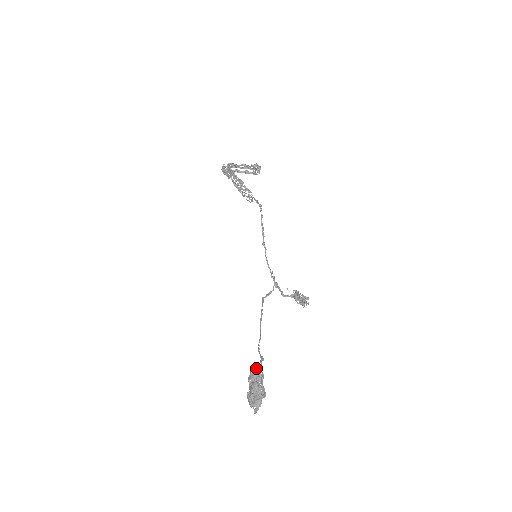
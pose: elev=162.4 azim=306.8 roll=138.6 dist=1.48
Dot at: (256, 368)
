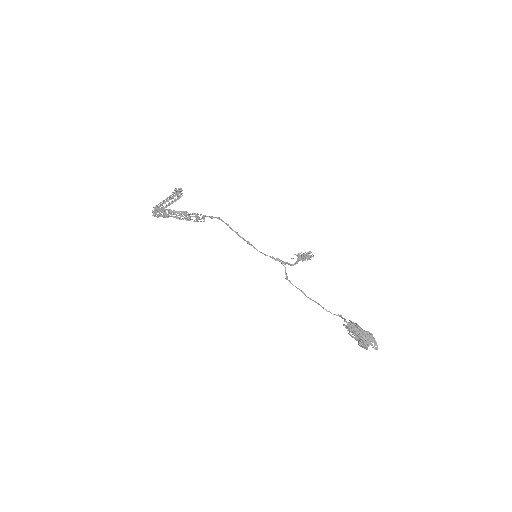
Dot at: (351, 324)
